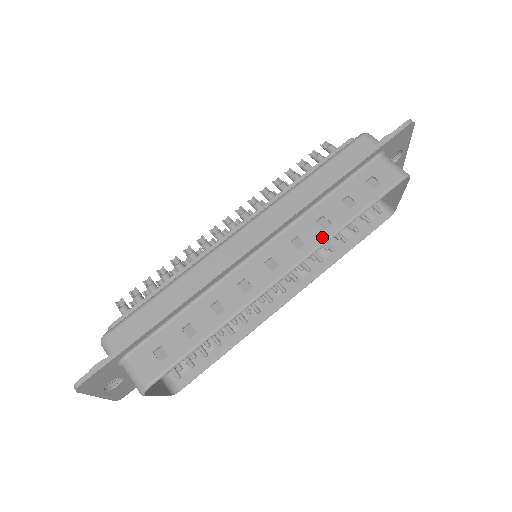
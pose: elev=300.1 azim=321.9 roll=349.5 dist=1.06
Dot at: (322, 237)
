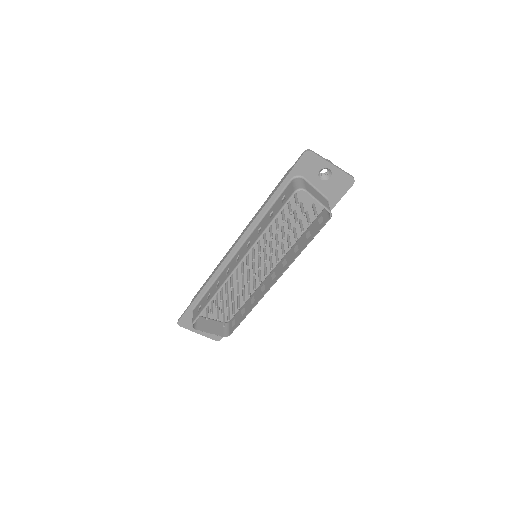
Dot at: (256, 239)
